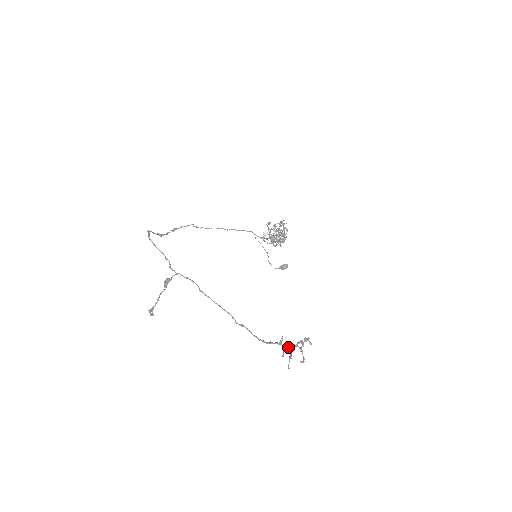
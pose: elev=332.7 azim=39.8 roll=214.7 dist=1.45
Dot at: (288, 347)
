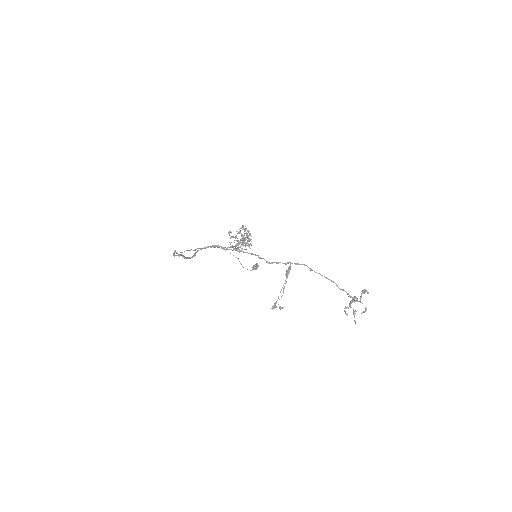
Dot at: occluded
